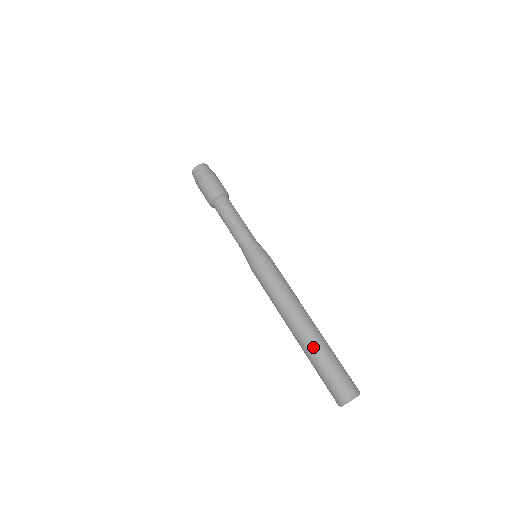
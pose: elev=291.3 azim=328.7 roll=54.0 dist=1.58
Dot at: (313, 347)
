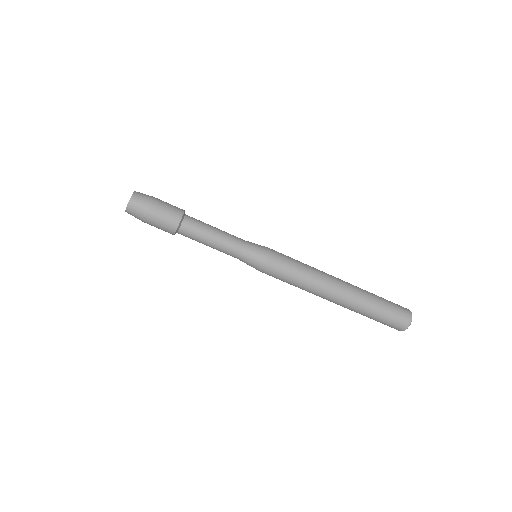
Dot at: (351, 310)
